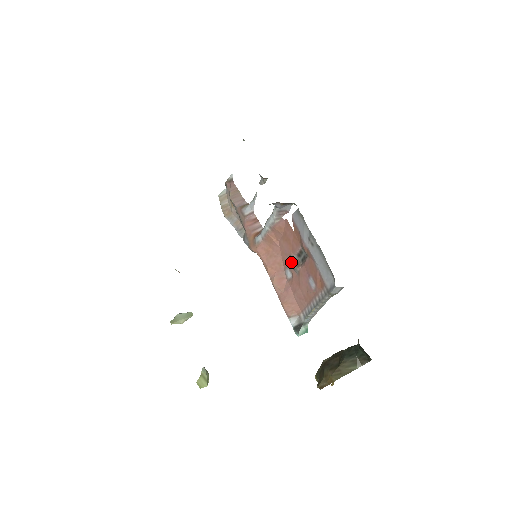
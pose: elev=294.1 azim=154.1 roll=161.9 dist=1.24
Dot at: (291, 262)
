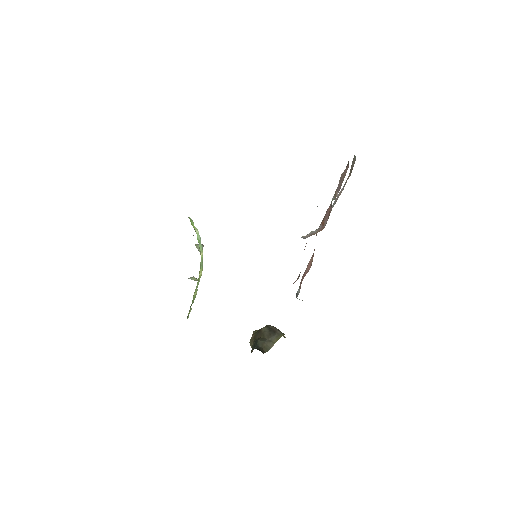
Dot at: occluded
